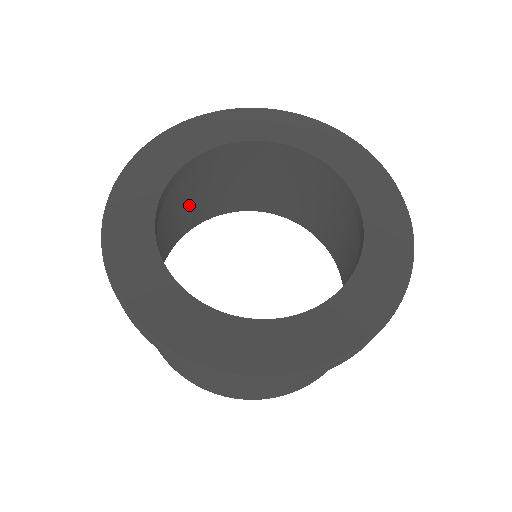
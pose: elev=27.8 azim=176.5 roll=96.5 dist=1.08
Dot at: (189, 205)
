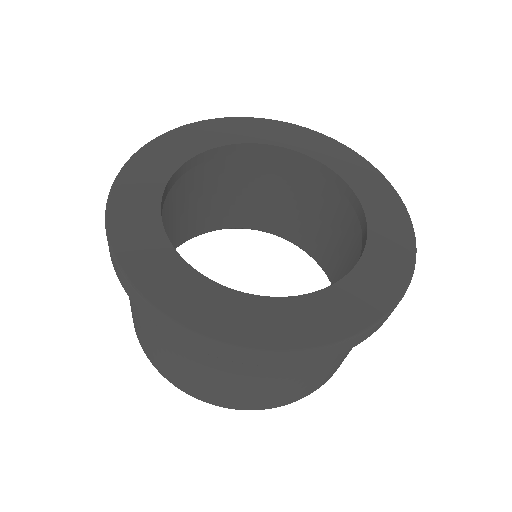
Dot at: occluded
